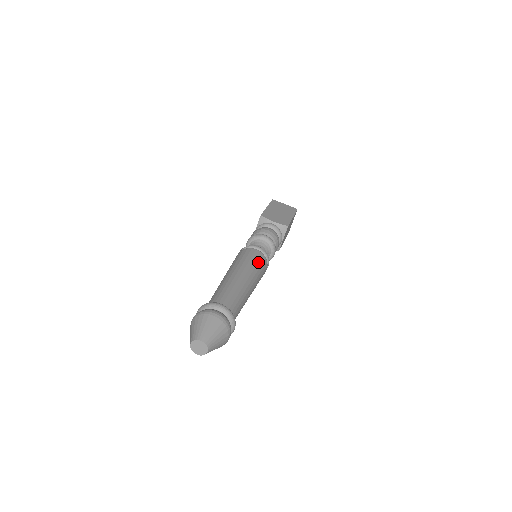
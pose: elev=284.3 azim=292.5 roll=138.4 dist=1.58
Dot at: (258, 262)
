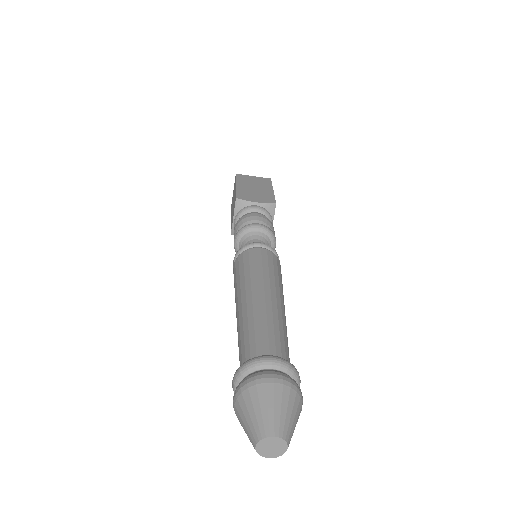
Dot at: (273, 266)
